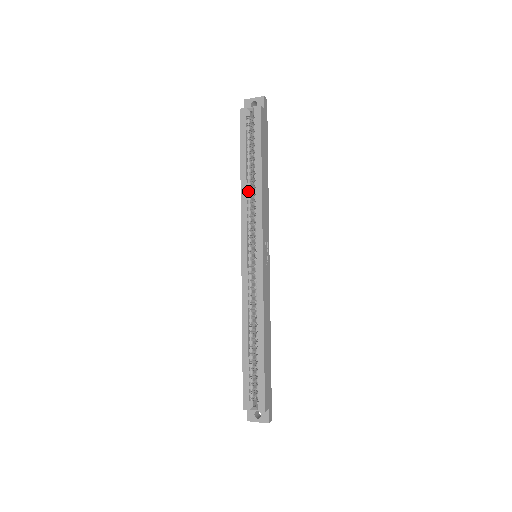
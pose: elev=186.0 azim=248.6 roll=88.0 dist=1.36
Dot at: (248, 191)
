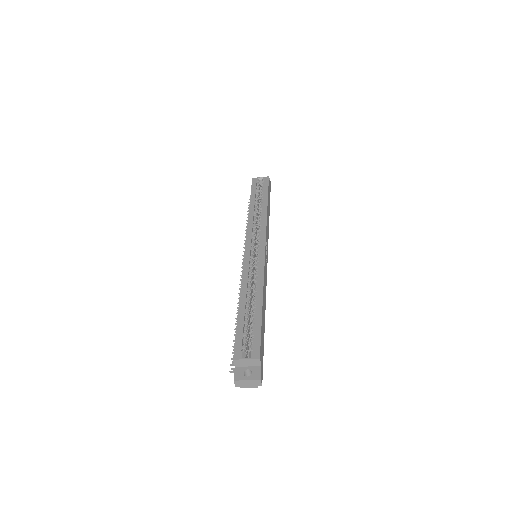
Dot at: (255, 214)
